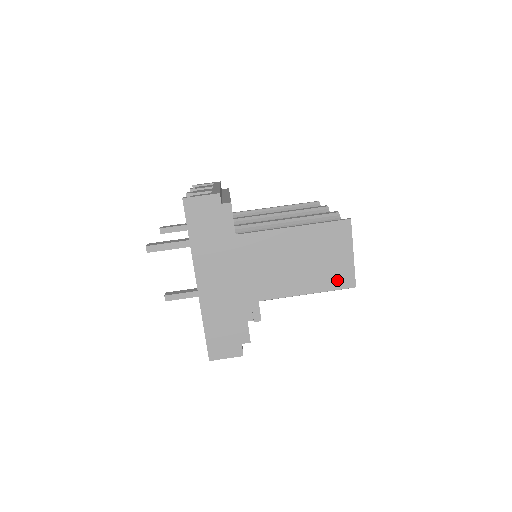
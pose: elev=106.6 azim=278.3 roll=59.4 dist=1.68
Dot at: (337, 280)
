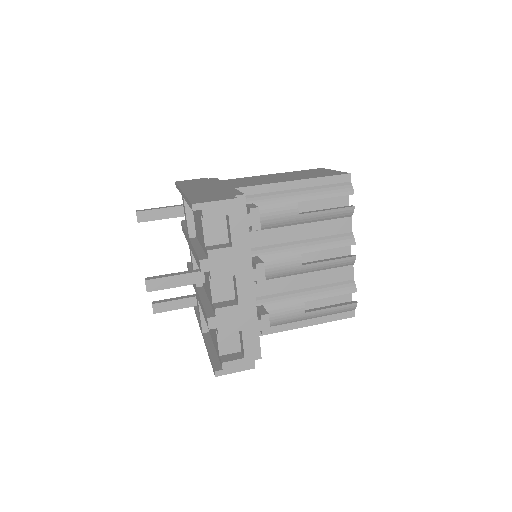
Dot at: occluded
